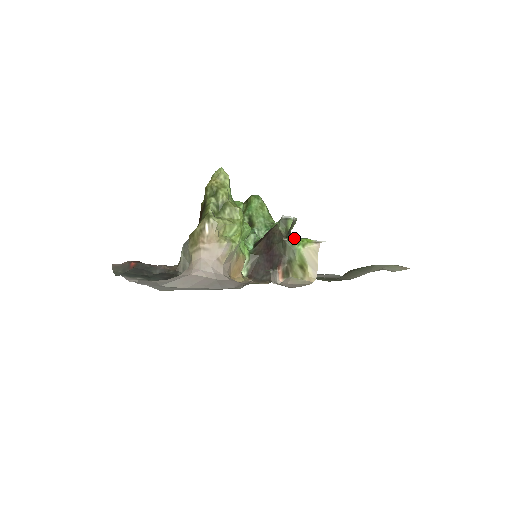
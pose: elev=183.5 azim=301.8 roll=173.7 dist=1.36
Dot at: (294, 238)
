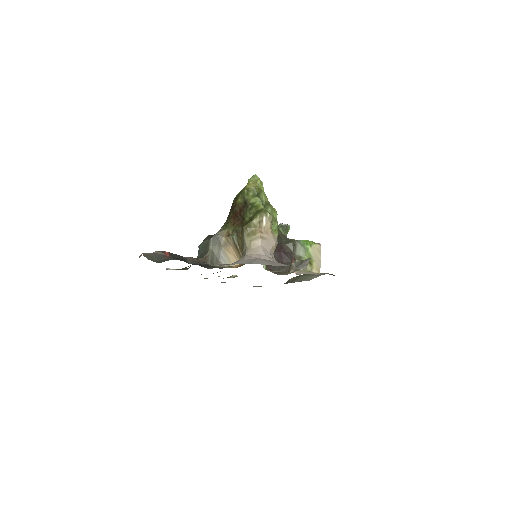
Dot at: occluded
